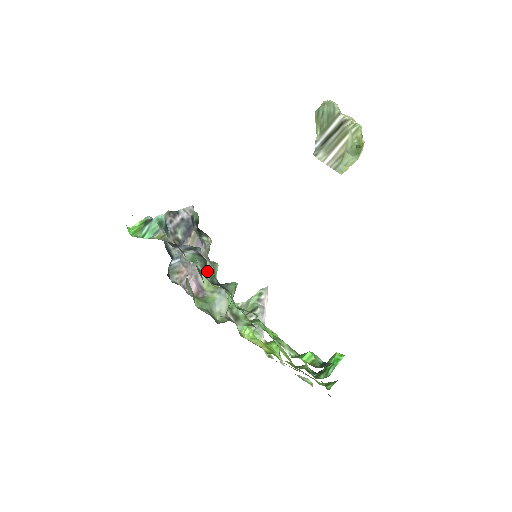
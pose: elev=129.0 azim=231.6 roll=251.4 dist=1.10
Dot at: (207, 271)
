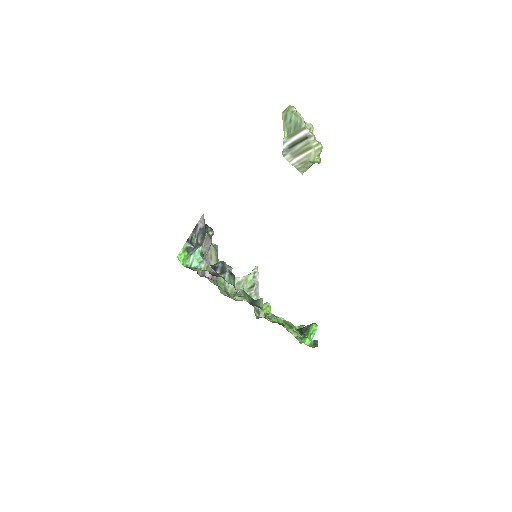
Dot at: (246, 296)
